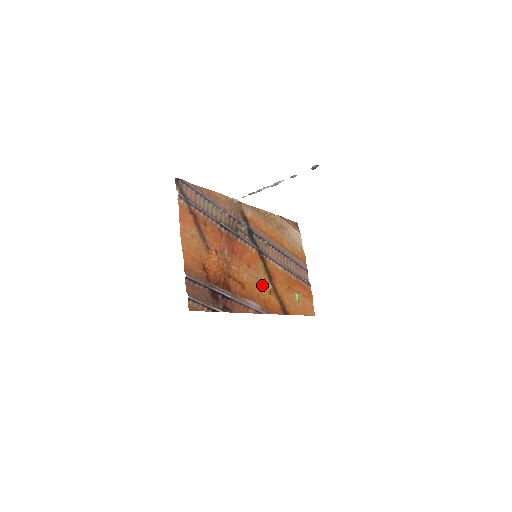
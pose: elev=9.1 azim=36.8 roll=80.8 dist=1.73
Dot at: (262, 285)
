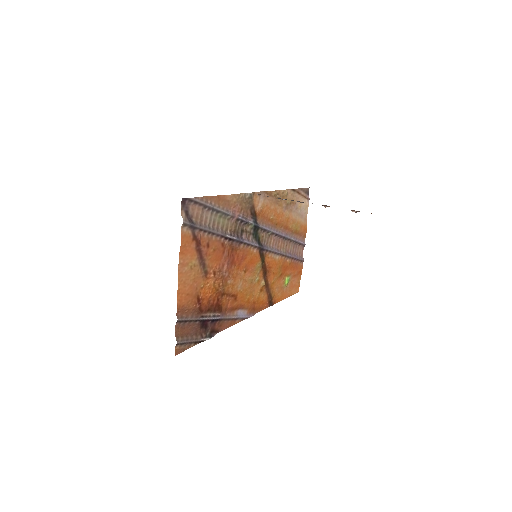
Dot at: (255, 285)
